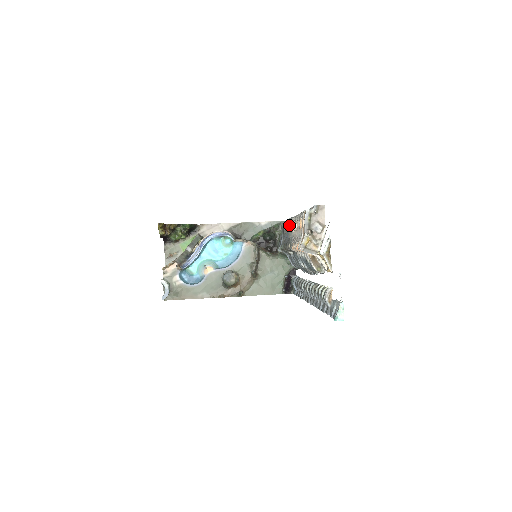
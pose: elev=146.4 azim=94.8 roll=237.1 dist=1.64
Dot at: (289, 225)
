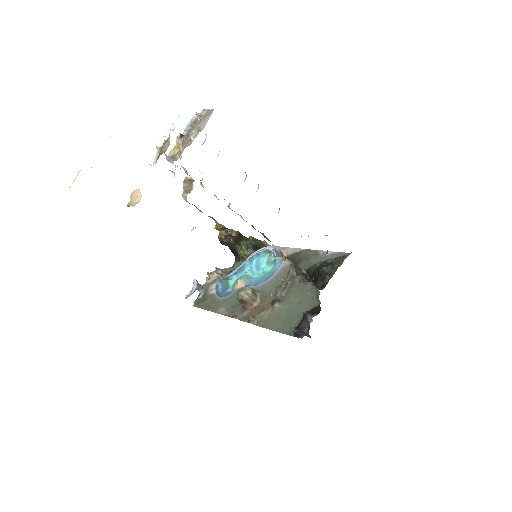
Dot at: occluded
